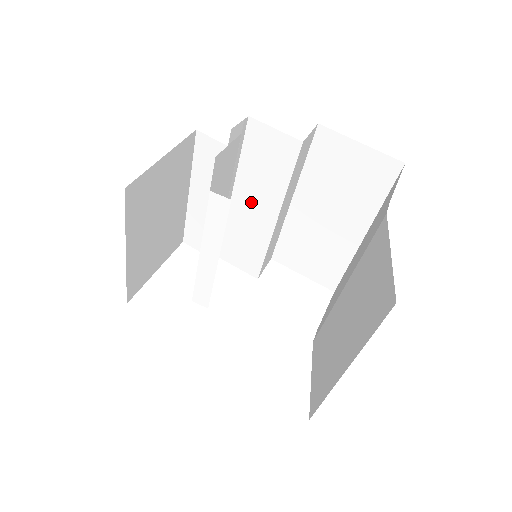
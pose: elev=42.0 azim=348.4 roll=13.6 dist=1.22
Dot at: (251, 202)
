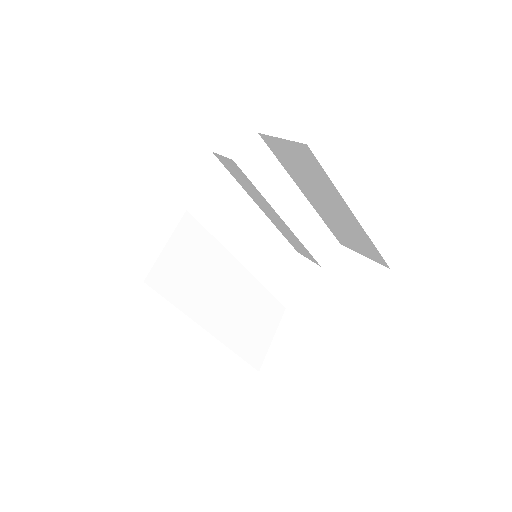
Dot at: (265, 208)
